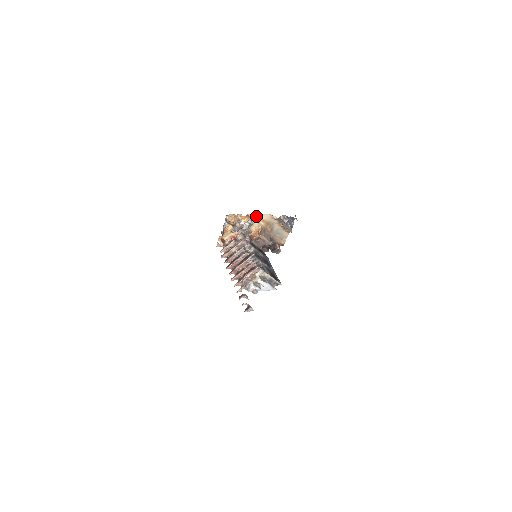
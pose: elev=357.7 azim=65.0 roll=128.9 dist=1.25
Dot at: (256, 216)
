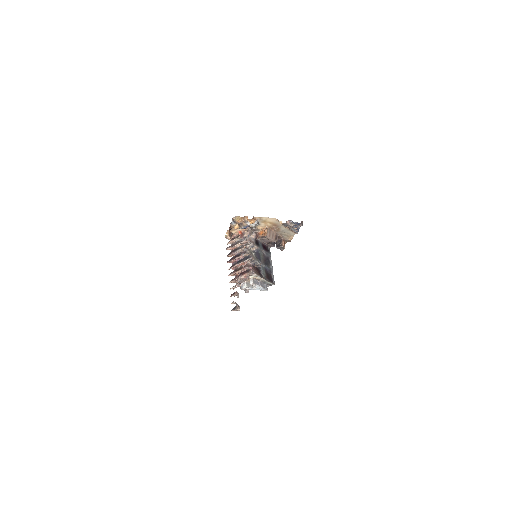
Dot at: (263, 219)
